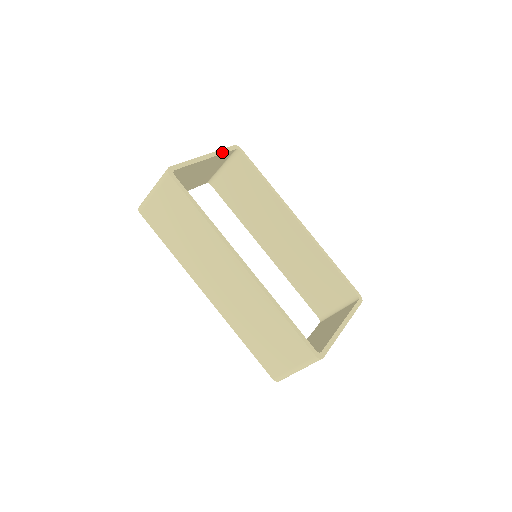
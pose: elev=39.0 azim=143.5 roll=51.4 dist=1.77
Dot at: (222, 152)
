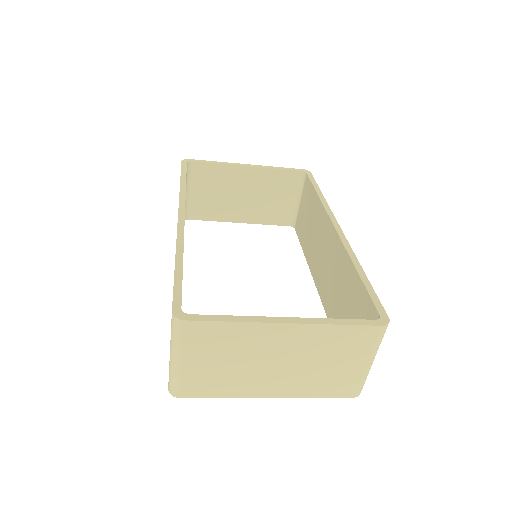
Dot at: (276, 168)
